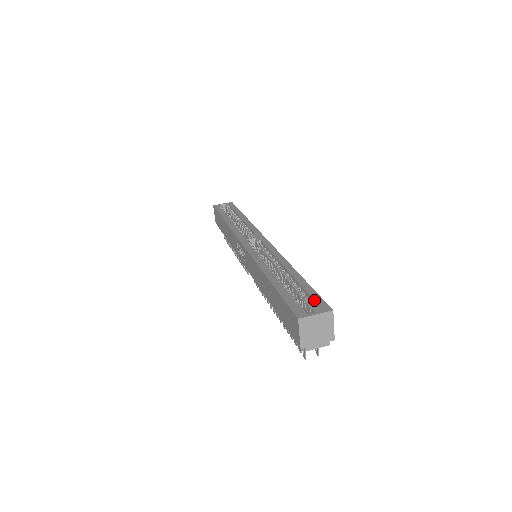
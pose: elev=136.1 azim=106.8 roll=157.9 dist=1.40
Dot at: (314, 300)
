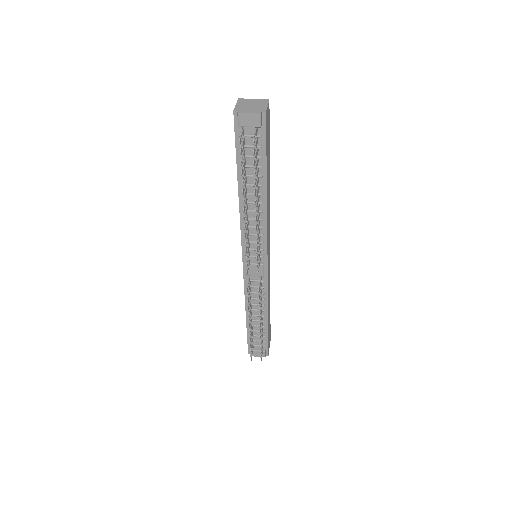
Dot at: occluded
